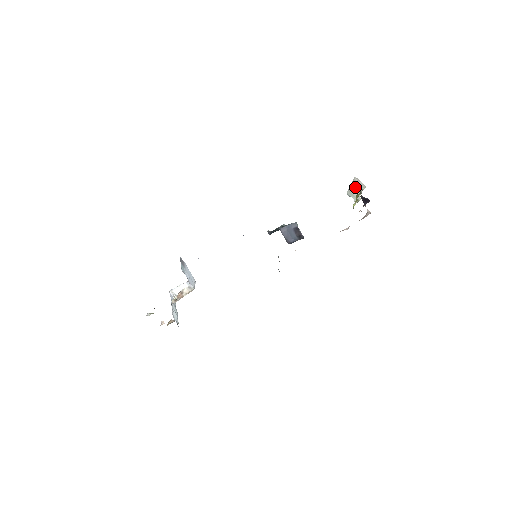
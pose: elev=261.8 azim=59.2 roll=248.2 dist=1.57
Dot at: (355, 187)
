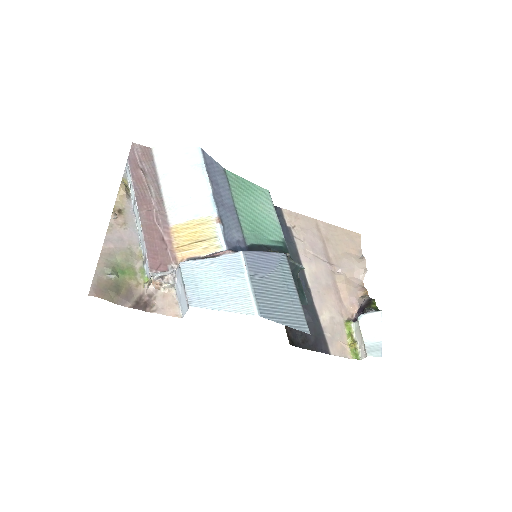
Dot at: (362, 342)
